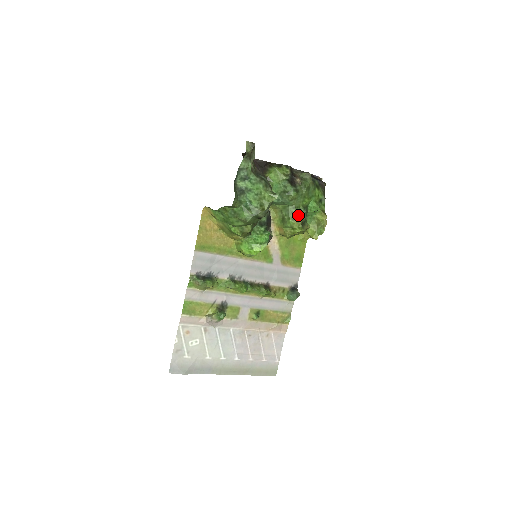
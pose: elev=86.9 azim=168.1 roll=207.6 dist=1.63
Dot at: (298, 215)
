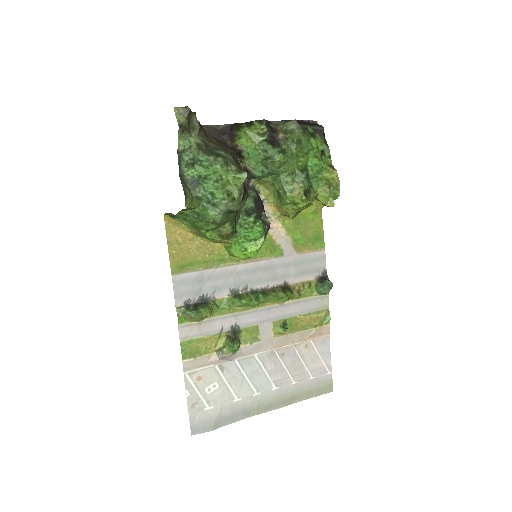
Dot at: (296, 183)
